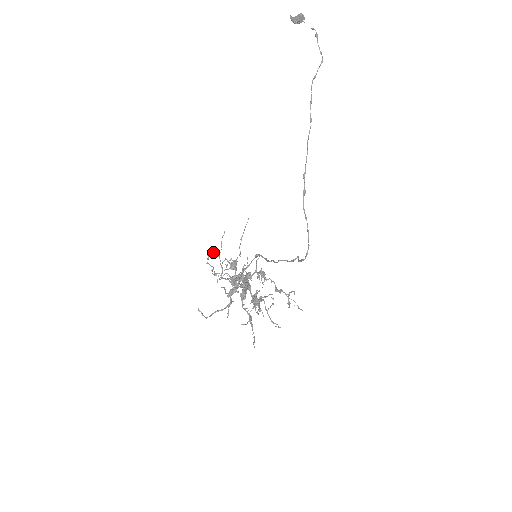
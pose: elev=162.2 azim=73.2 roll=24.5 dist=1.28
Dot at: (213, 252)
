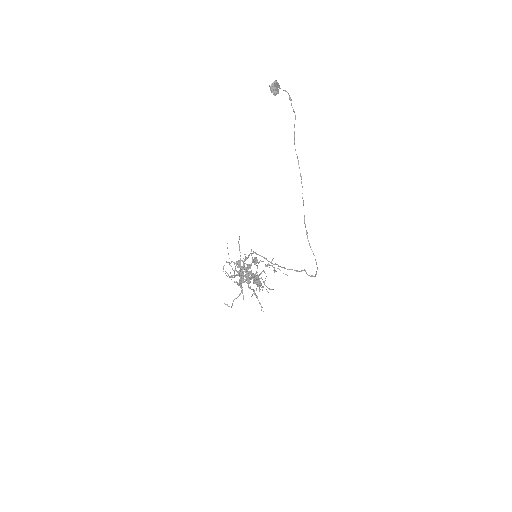
Dot at: occluded
